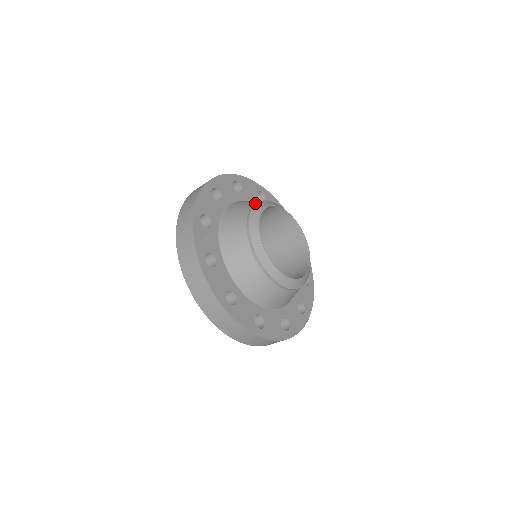
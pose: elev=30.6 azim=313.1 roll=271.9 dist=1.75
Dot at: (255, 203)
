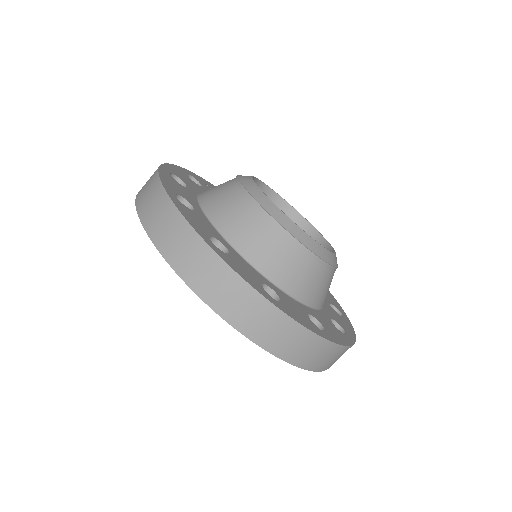
Dot at: occluded
